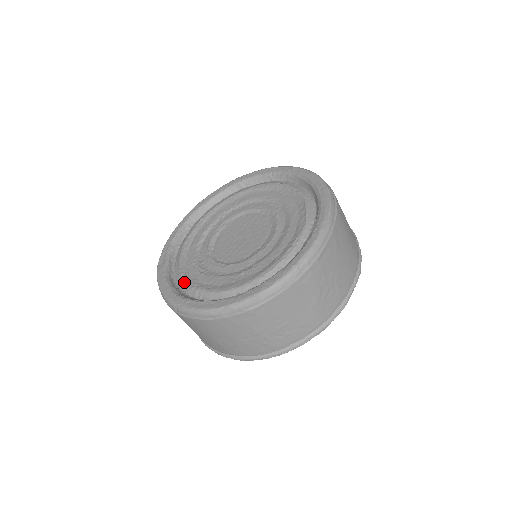
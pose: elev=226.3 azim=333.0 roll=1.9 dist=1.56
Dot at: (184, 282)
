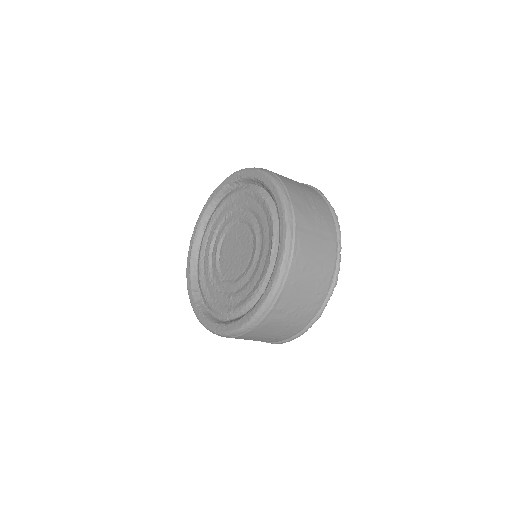
Dot at: (200, 288)
